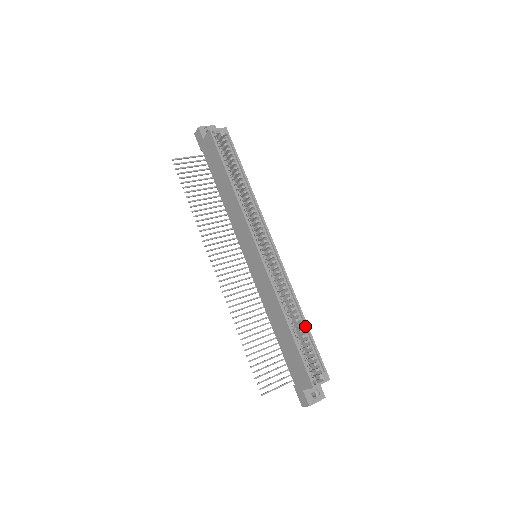
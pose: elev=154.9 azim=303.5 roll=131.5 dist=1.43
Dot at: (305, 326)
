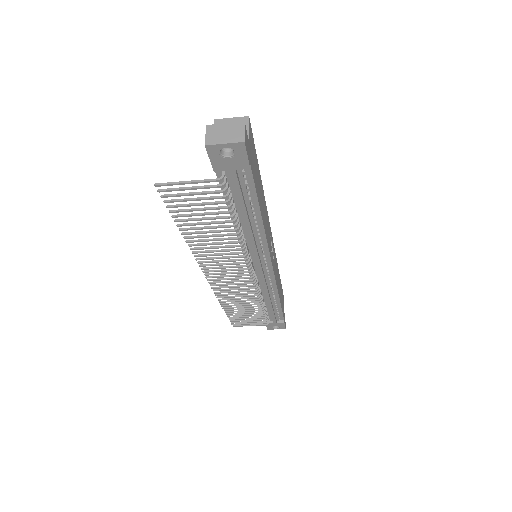
Dot at: occluded
